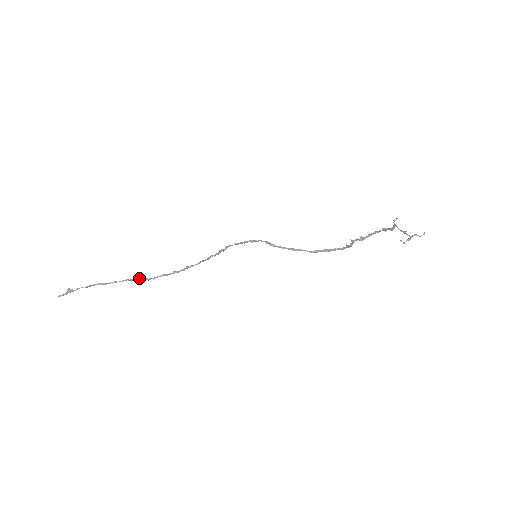
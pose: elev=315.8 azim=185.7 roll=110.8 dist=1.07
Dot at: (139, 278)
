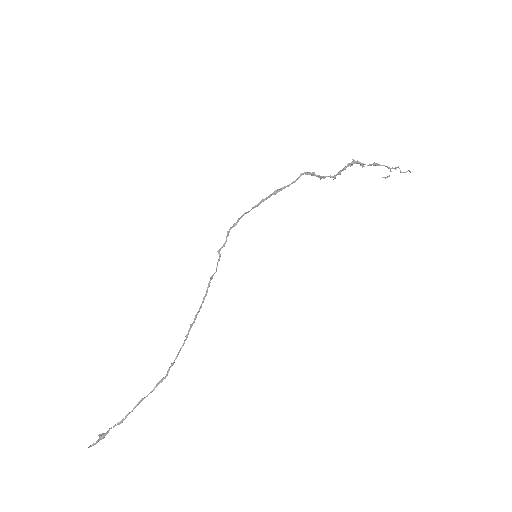
Dot at: (167, 371)
